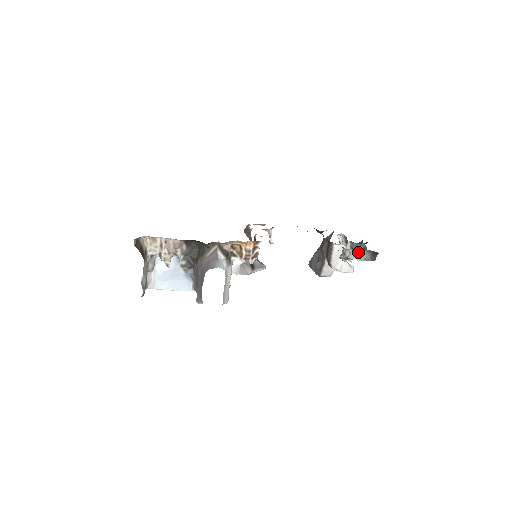
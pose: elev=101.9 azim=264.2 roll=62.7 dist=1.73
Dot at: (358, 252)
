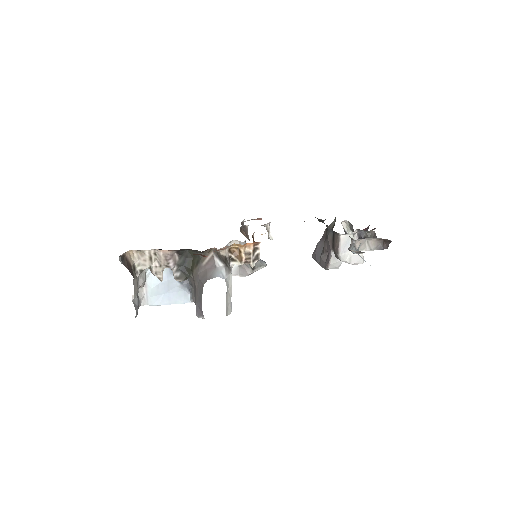
Dot at: (368, 241)
